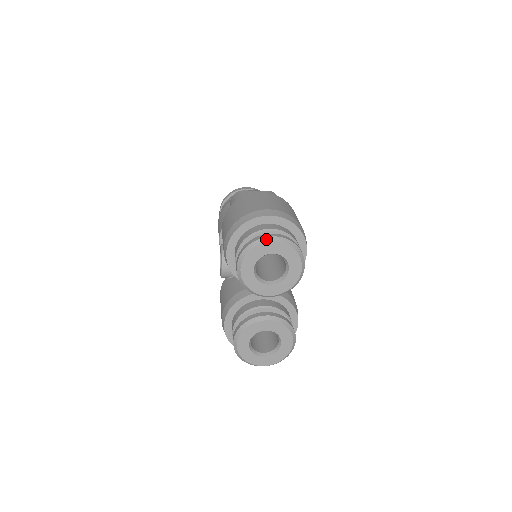
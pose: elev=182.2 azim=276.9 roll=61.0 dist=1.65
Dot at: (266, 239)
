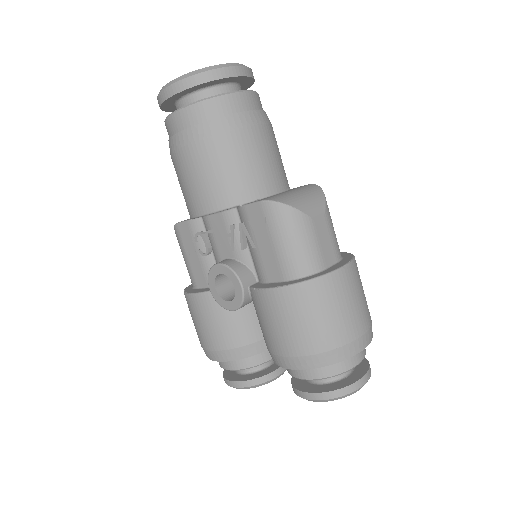
Dot at: occluded
